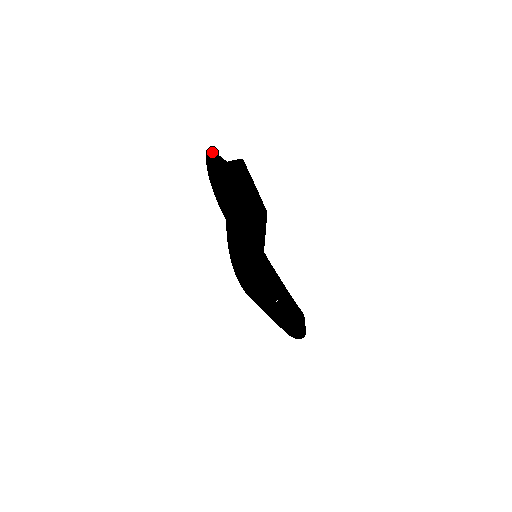
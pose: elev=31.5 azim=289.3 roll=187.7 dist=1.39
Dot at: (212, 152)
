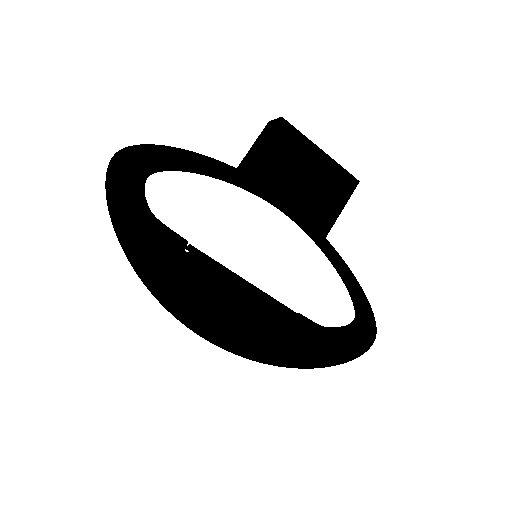
Dot at: (122, 152)
